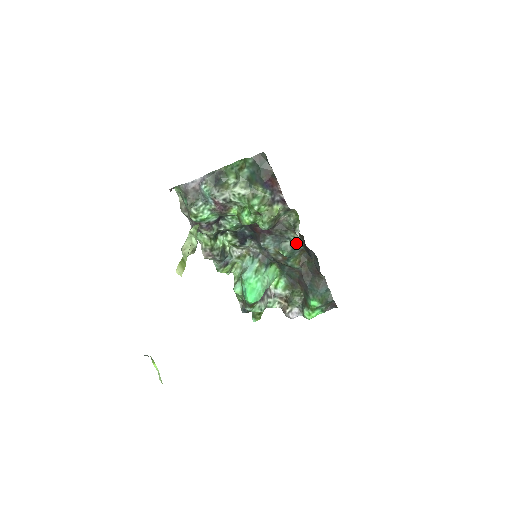
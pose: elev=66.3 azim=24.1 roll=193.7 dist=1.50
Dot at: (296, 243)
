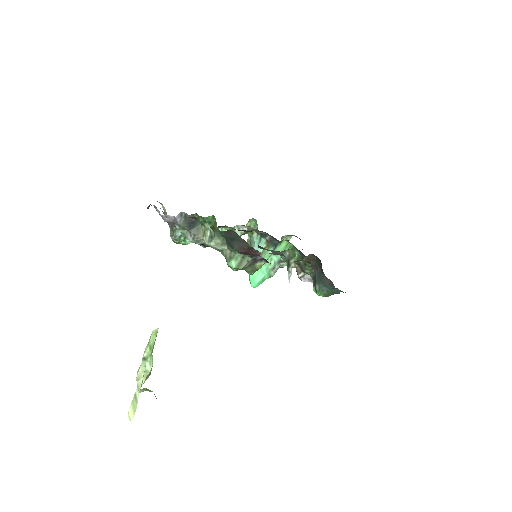
Dot at: (296, 263)
